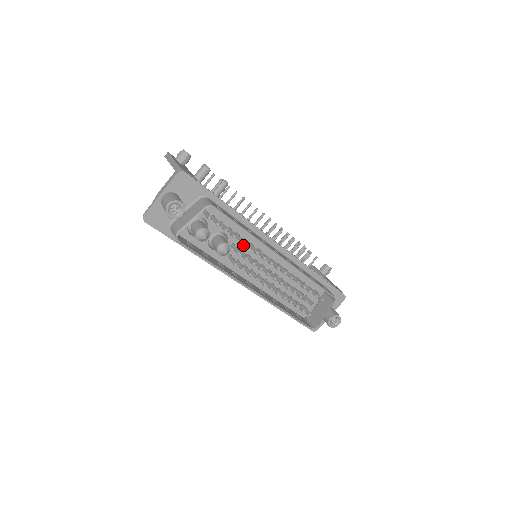
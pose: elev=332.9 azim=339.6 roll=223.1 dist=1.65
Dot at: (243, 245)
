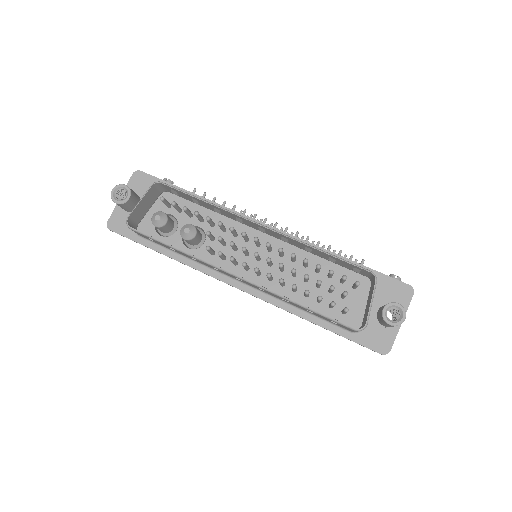
Dot at: (226, 237)
